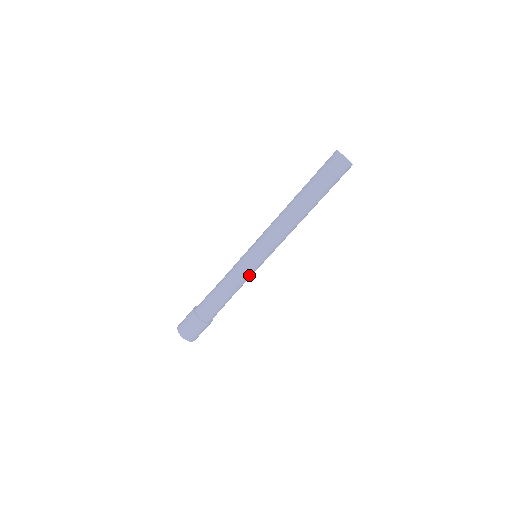
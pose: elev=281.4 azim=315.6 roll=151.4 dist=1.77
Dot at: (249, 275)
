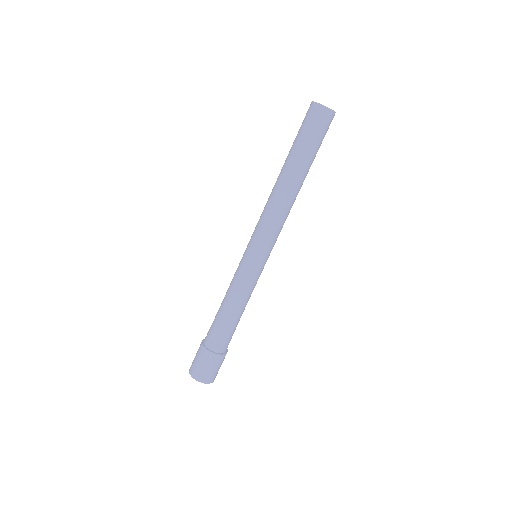
Dot at: (251, 280)
